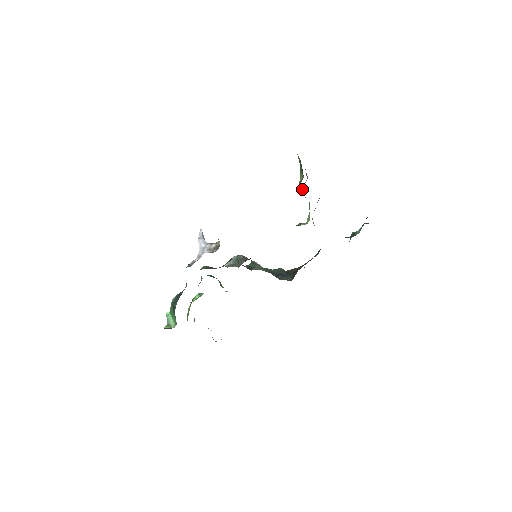
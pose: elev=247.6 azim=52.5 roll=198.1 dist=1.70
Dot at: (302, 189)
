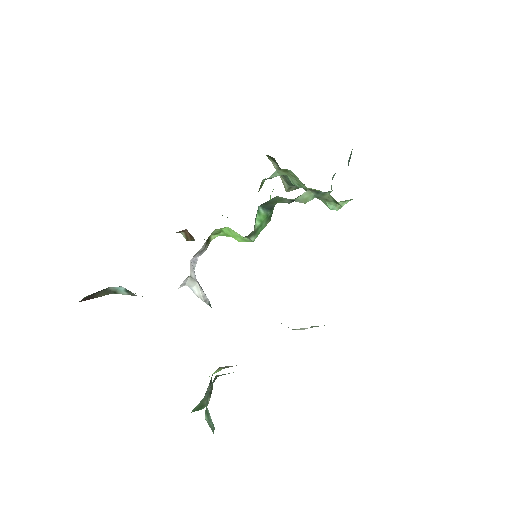
Dot at: (291, 182)
